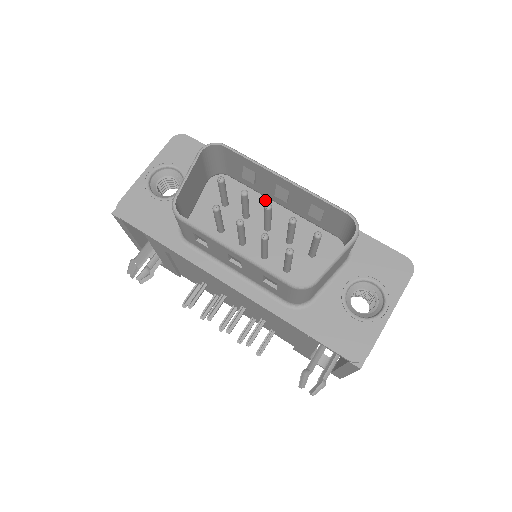
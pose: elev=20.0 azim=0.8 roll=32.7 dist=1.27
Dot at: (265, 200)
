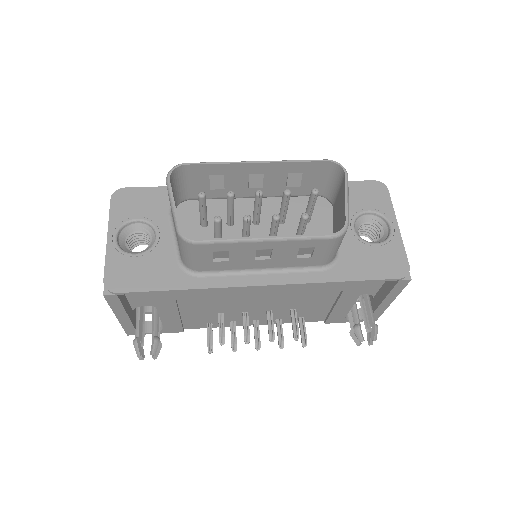
Dot at: (235, 202)
